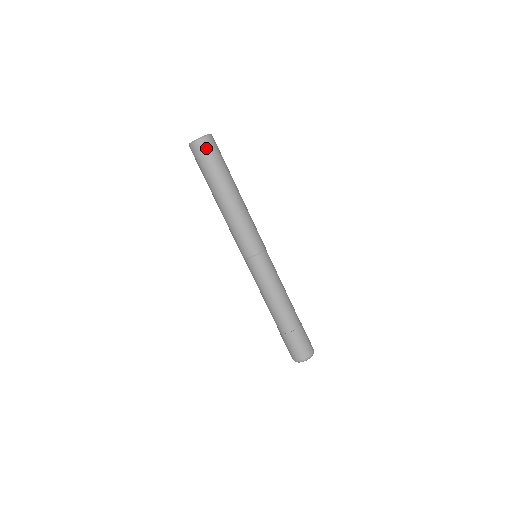
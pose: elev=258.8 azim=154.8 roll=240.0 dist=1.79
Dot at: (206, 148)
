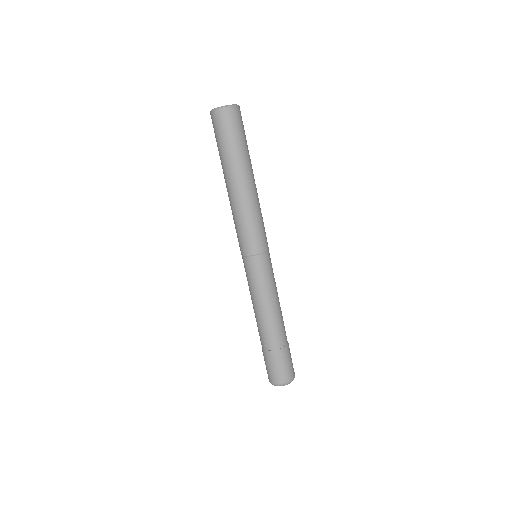
Dot at: (233, 119)
